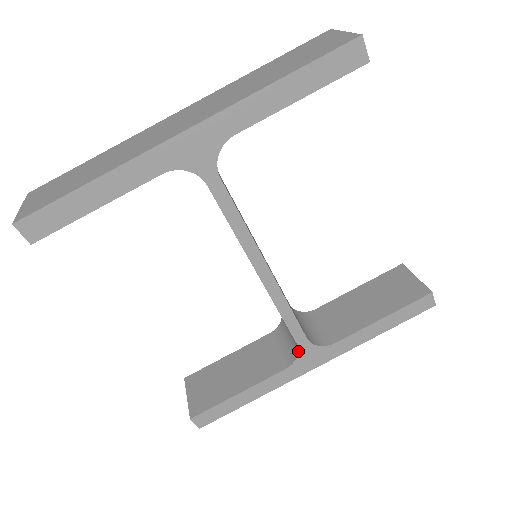
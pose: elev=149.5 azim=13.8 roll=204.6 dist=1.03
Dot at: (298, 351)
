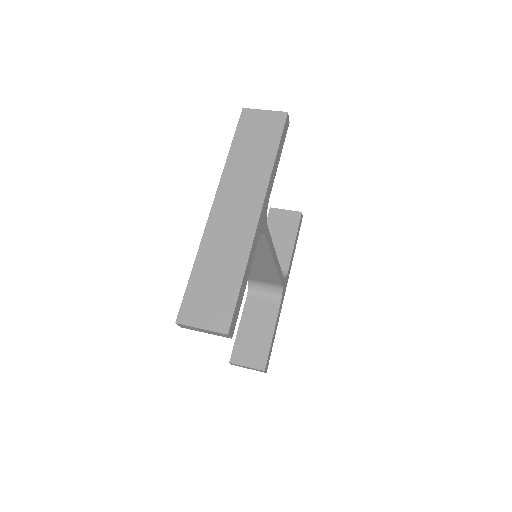
Dot at: (282, 288)
